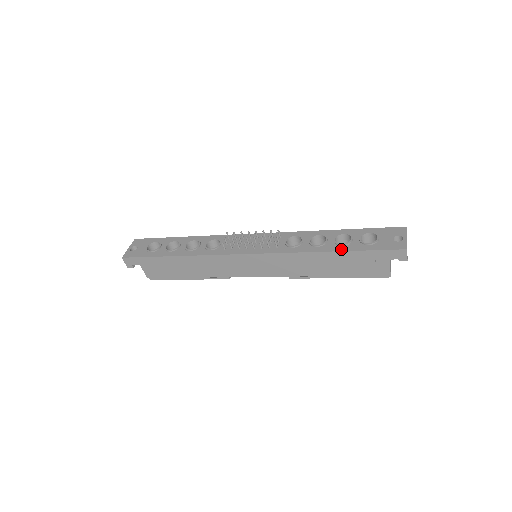
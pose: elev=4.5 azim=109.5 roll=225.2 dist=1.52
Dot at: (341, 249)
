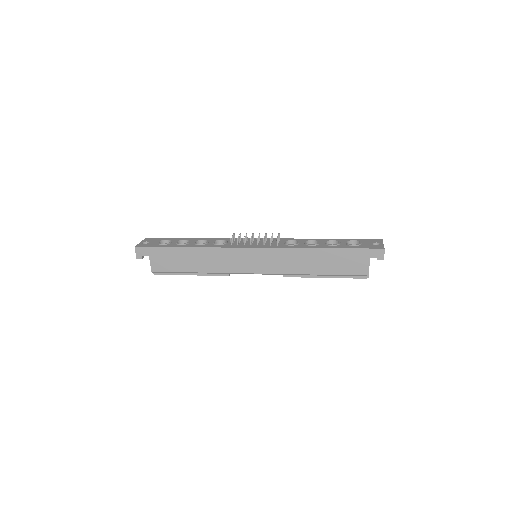
Dot at: (332, 247)
